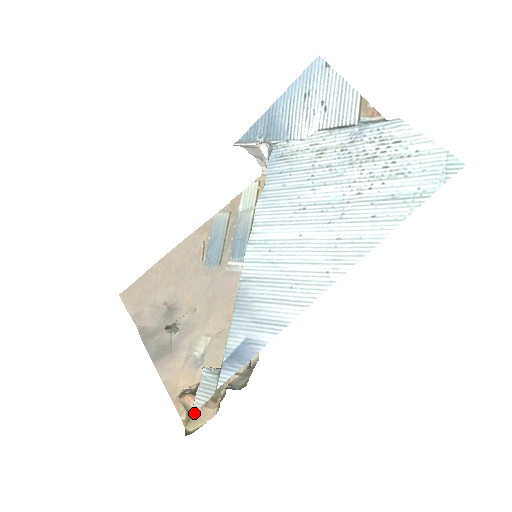
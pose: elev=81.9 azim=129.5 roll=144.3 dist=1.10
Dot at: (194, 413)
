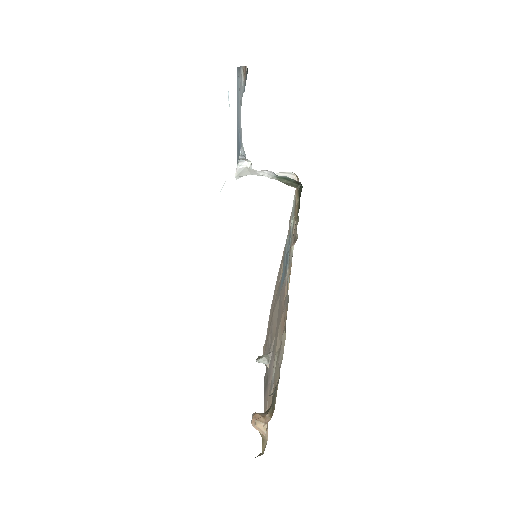
Dot at: (260, 432)
